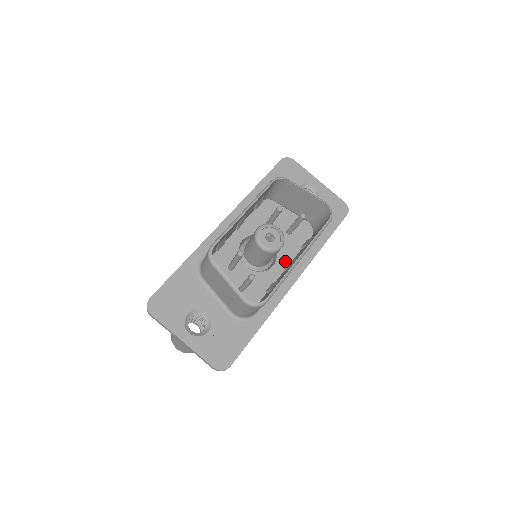
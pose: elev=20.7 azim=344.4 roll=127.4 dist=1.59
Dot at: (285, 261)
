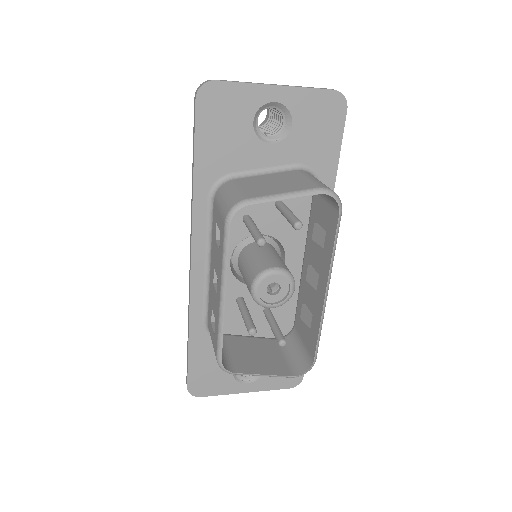
Dot at: (296, 243)
